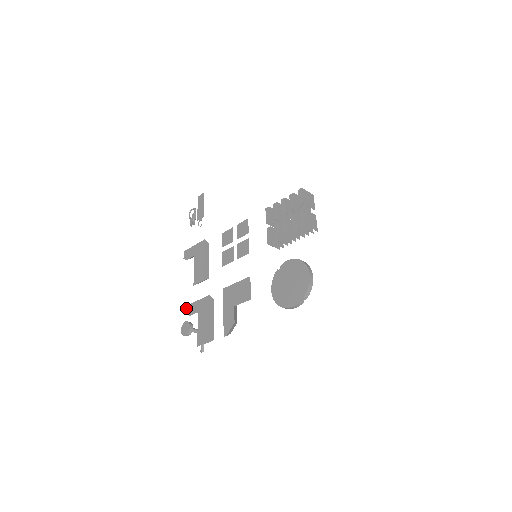
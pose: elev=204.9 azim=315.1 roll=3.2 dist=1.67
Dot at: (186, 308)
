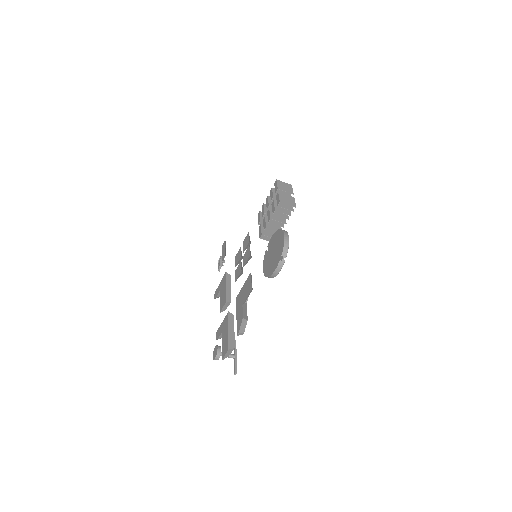
Dot at: occluded
